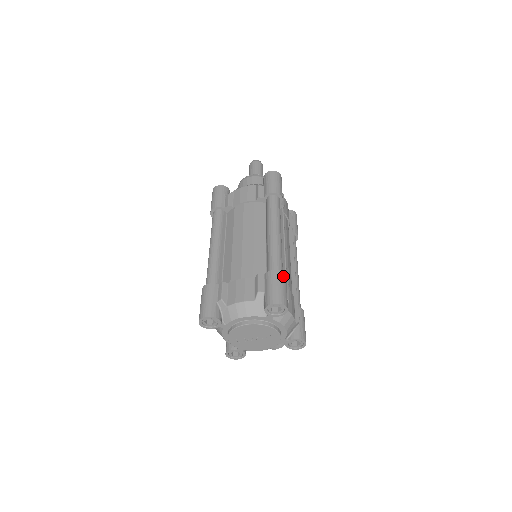
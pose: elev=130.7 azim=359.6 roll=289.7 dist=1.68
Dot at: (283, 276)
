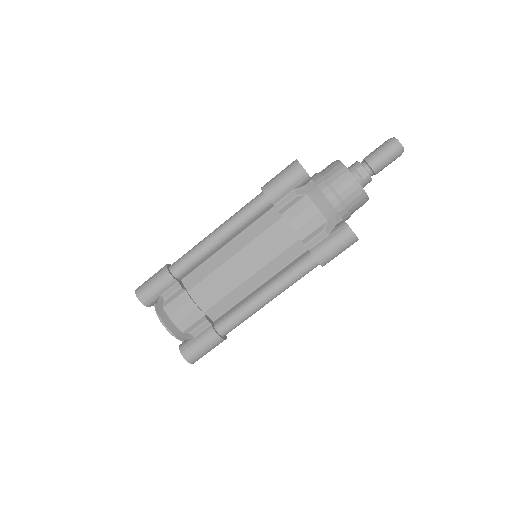
Dot at: (219, 343)
